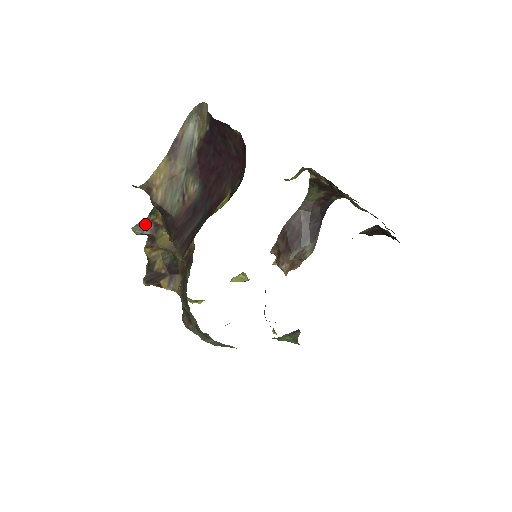
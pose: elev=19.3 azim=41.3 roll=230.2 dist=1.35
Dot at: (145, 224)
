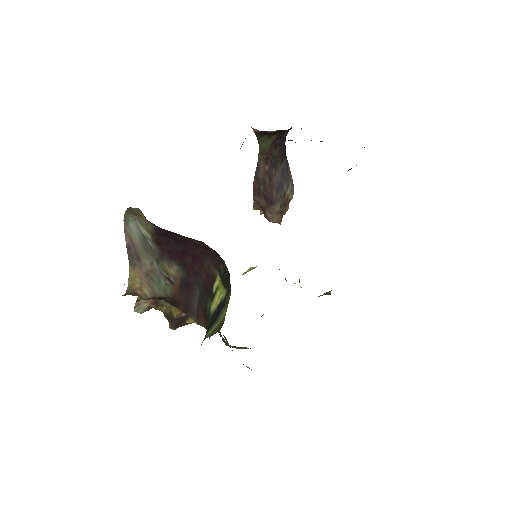
Dot at: (143, 301)
